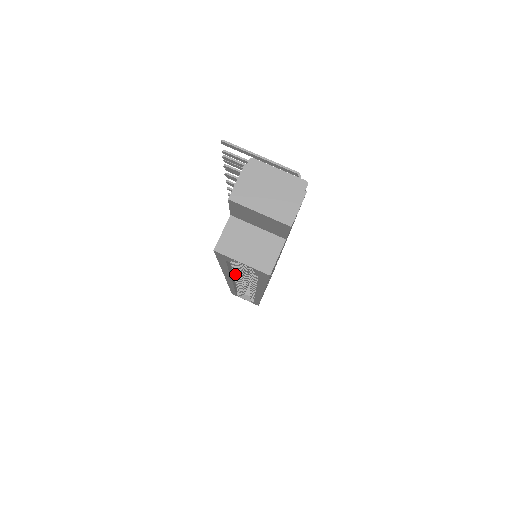
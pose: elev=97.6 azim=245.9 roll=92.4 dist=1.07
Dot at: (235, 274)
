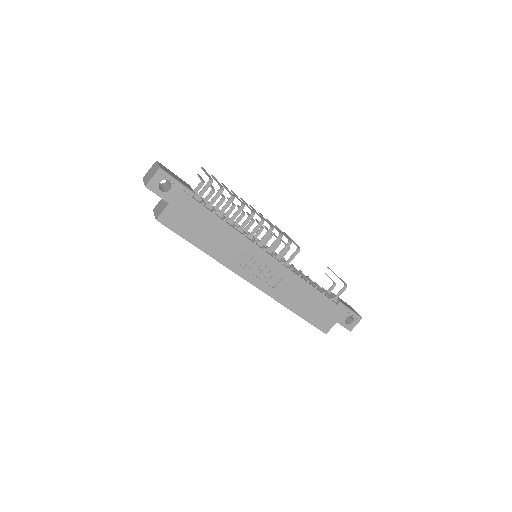
Dot at: occluded
